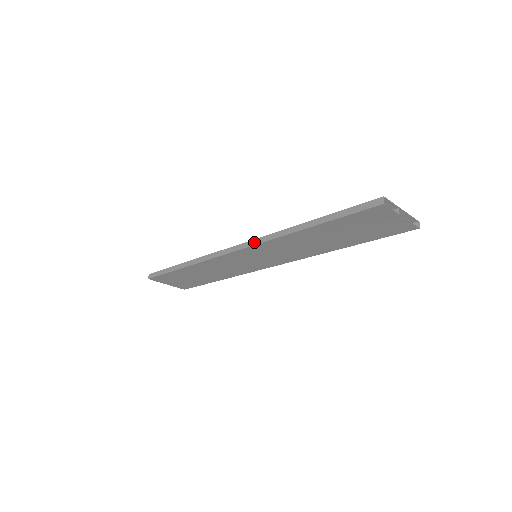
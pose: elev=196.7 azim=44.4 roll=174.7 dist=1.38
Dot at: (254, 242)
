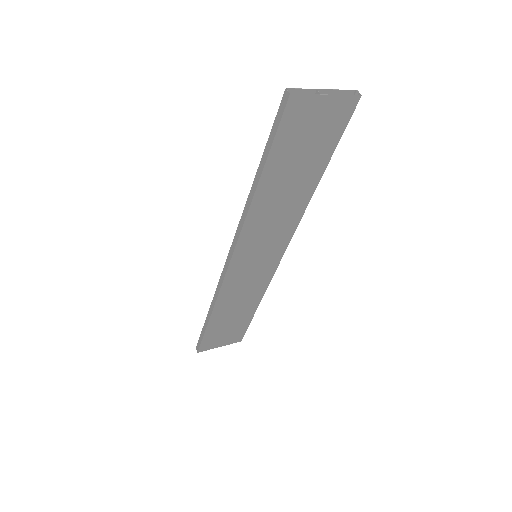
Dot at: (234, 241)
